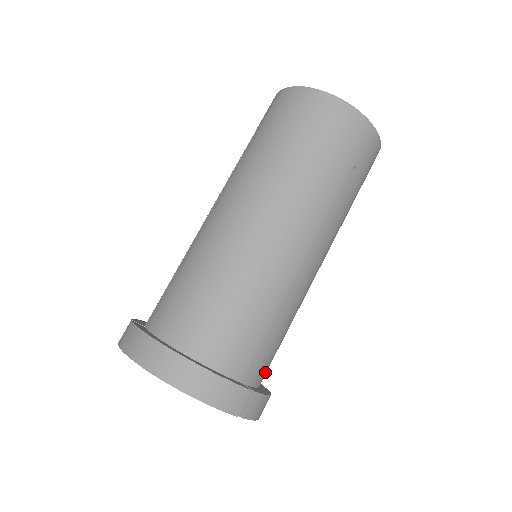
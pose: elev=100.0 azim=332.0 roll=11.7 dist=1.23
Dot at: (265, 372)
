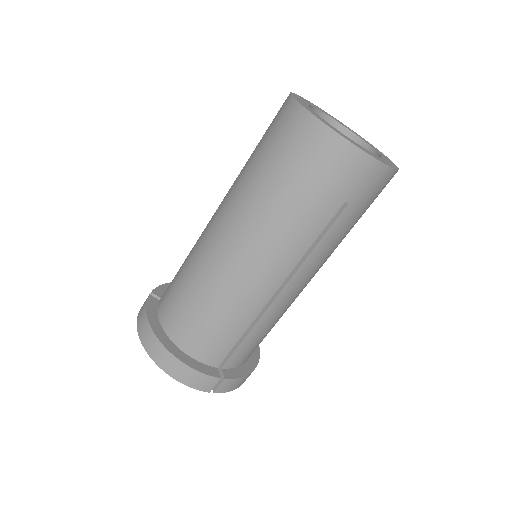
Dot at: (247, 356)
